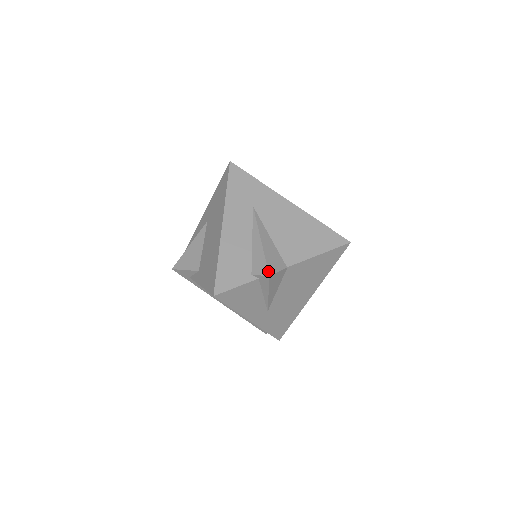
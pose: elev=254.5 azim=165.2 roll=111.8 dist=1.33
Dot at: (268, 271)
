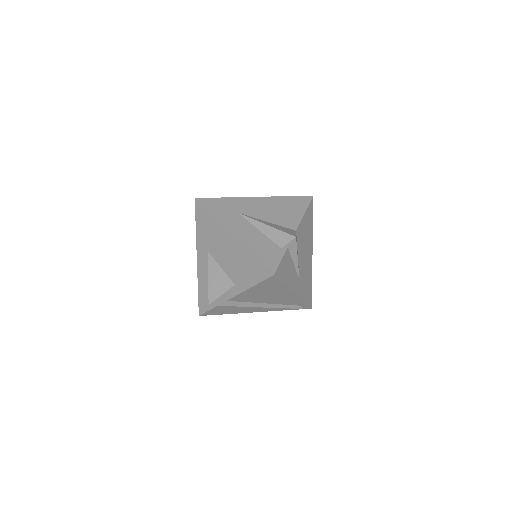
Dot at: (292, 235)
